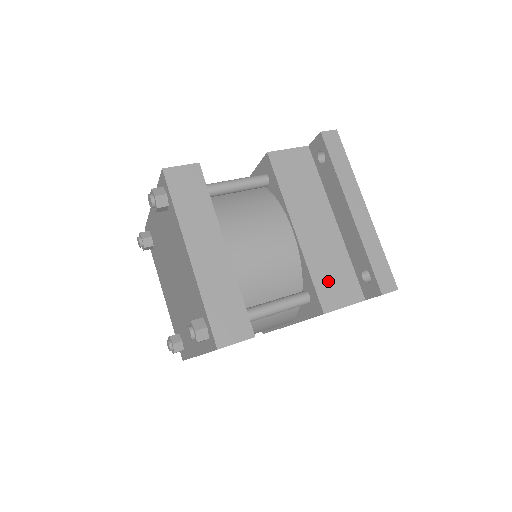
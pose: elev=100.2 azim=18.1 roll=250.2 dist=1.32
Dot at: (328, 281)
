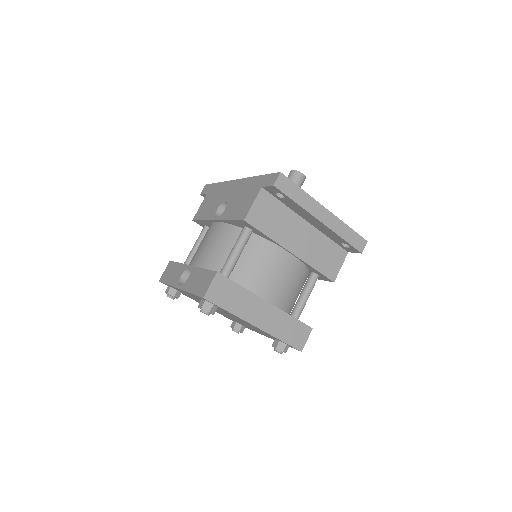
Dot at: (325, 263)
